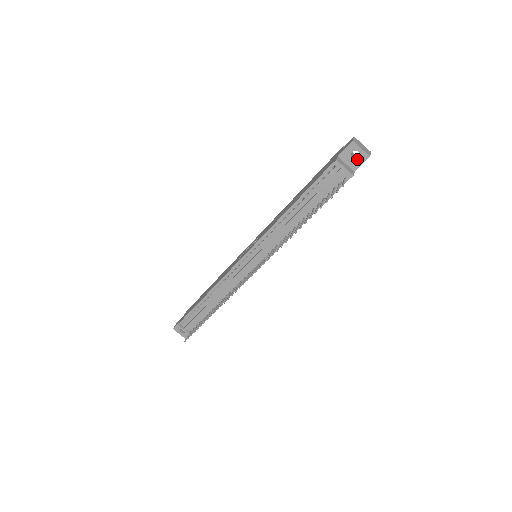
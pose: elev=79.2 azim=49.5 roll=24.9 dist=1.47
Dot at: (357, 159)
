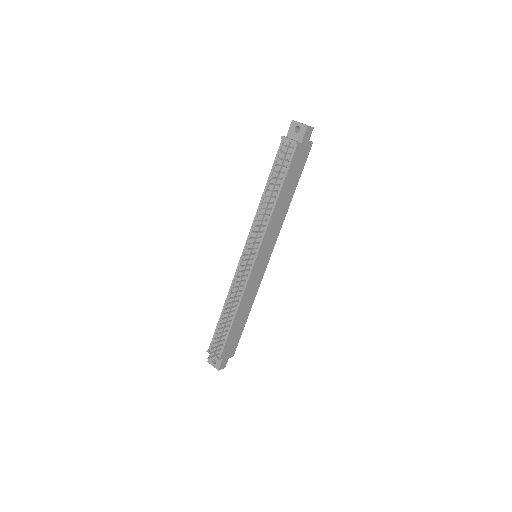
Dot at: (300, 132)
